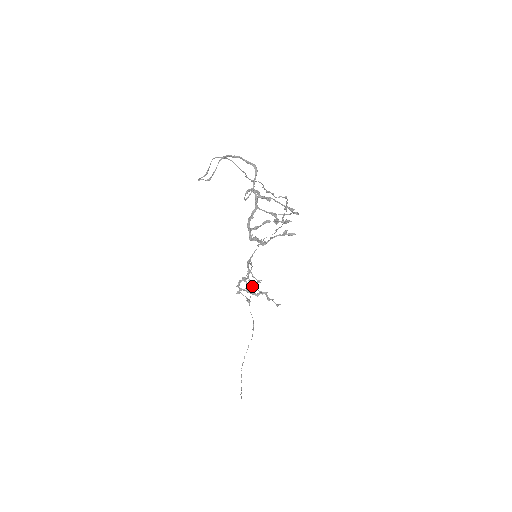
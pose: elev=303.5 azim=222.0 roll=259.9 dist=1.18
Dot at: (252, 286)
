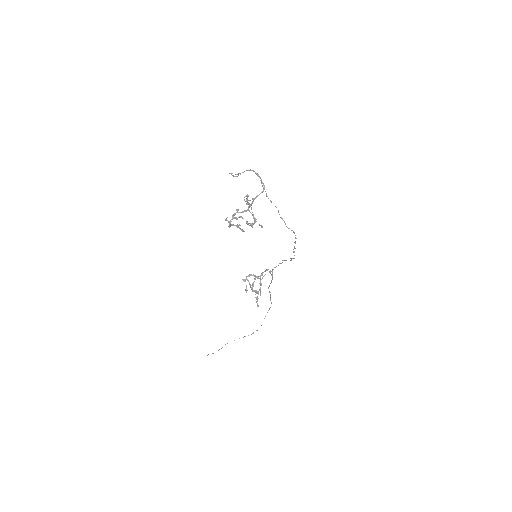
Dot at: (260, 288)
